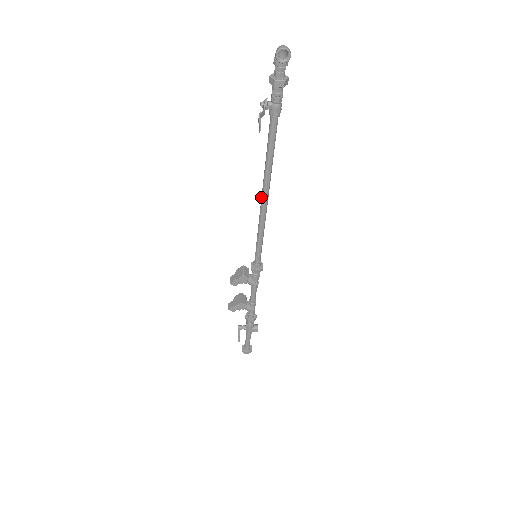
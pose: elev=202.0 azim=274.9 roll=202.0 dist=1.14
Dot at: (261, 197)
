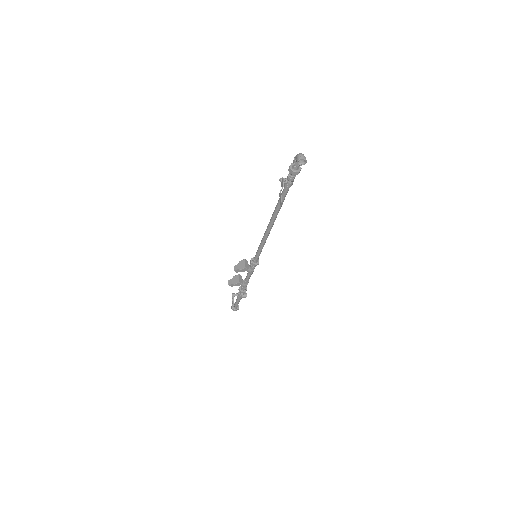
Dot at: (268, 225)
